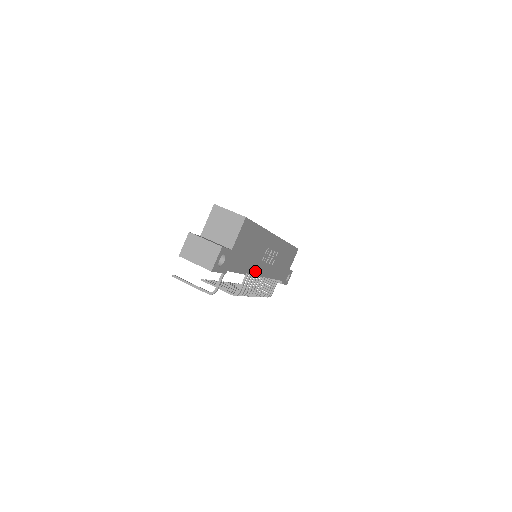
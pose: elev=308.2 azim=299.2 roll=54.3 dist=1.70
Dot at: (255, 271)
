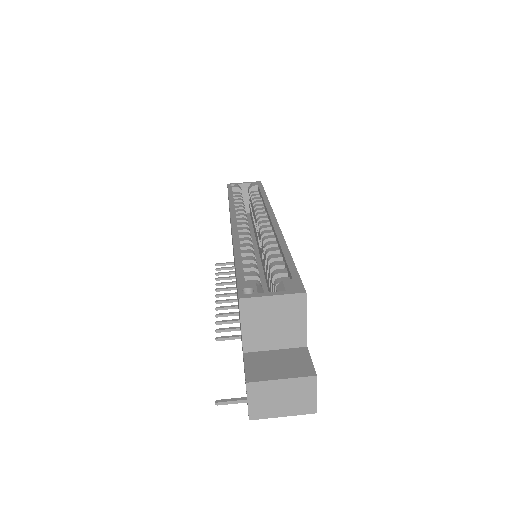
Dot at: occluded
